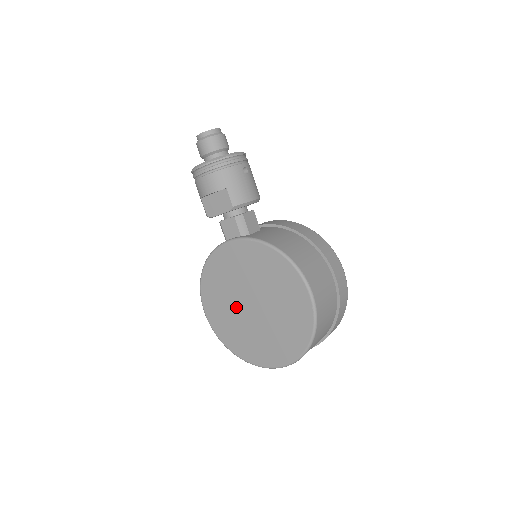
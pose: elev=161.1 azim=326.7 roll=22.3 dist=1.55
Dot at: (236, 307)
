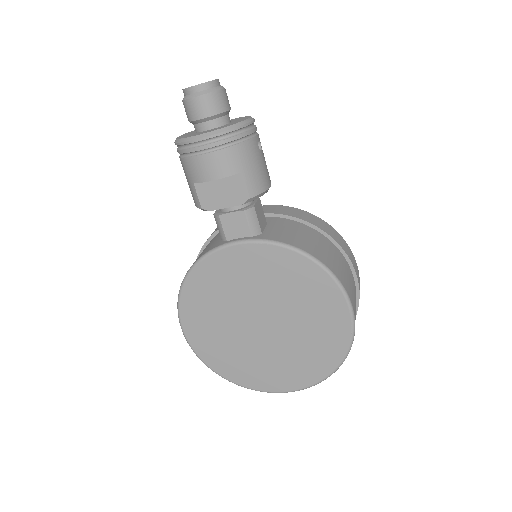
Dot at: (236, 325)
